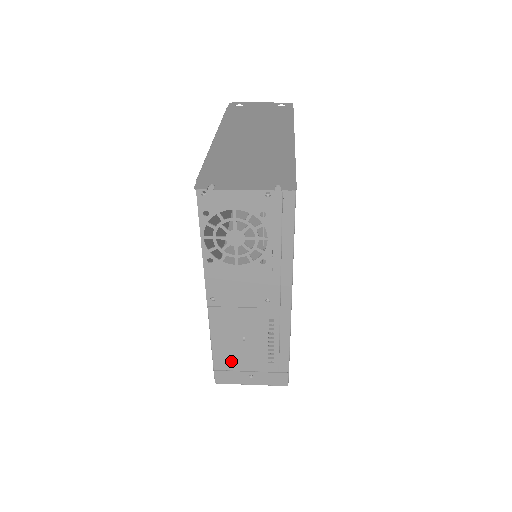
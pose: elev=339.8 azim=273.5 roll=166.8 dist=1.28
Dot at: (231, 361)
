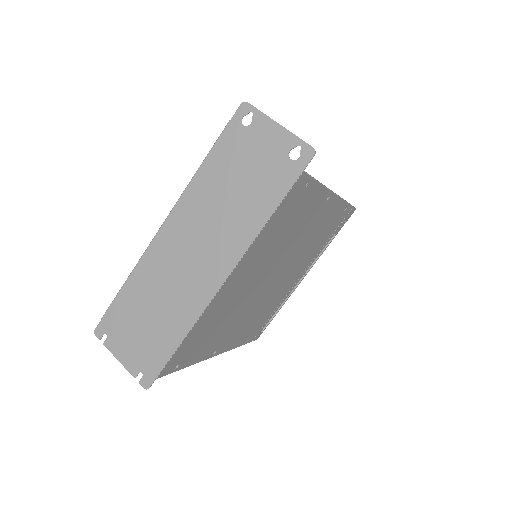
Dot at: occluded
